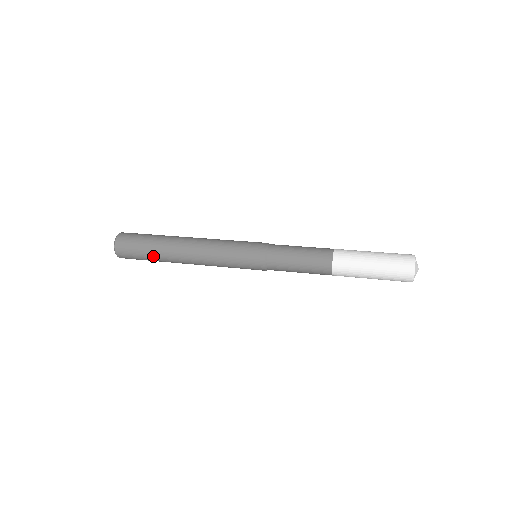
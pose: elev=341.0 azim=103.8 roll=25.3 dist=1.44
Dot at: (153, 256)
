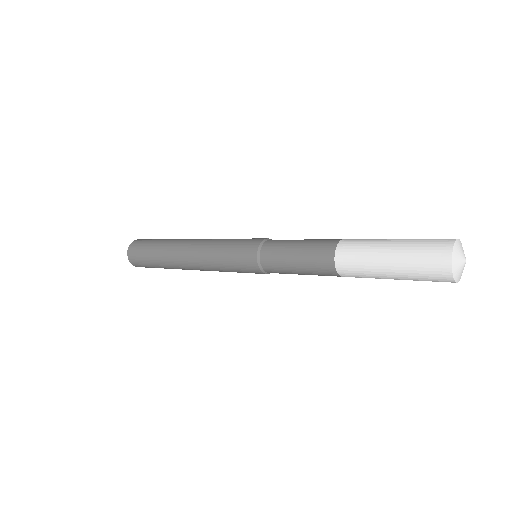
Dot at: (157, 262)
